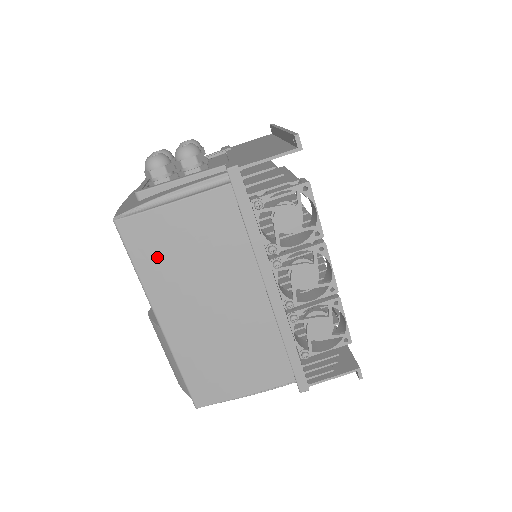
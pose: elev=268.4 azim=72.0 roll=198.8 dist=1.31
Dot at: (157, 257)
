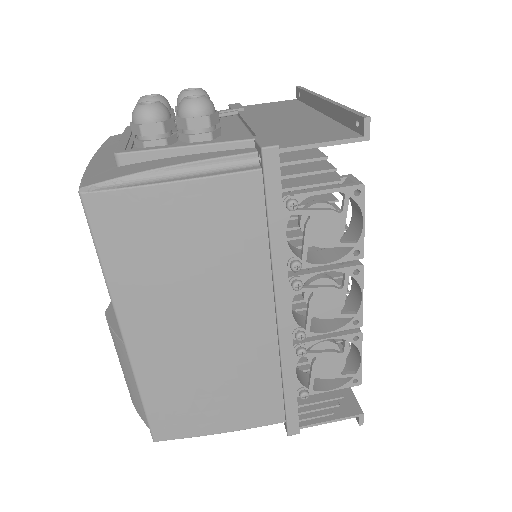
Dot at: (136, 253)
